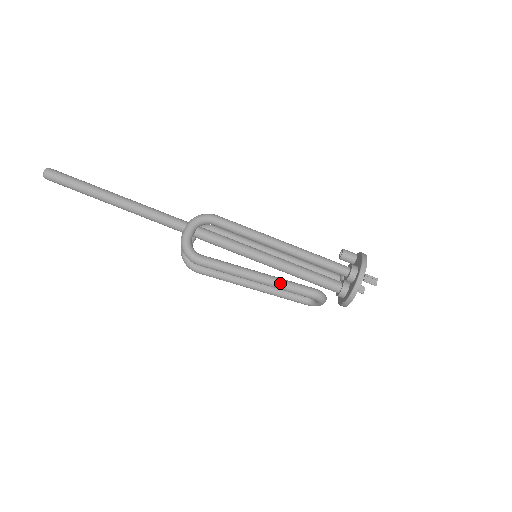
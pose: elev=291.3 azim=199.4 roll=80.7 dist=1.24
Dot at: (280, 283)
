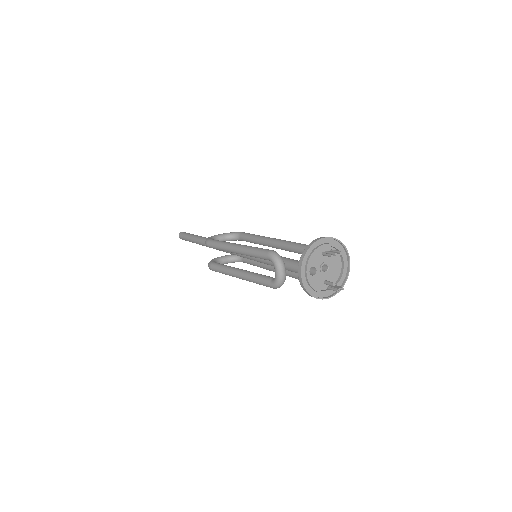
Dot at: (249, 247)
